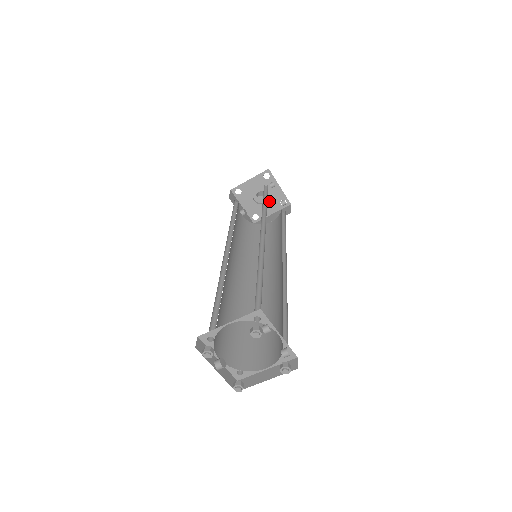
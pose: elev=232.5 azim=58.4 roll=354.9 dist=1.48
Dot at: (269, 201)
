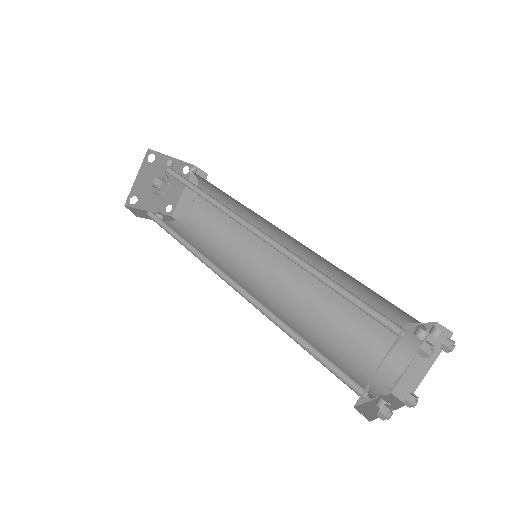
Dot at: (171, 181)
